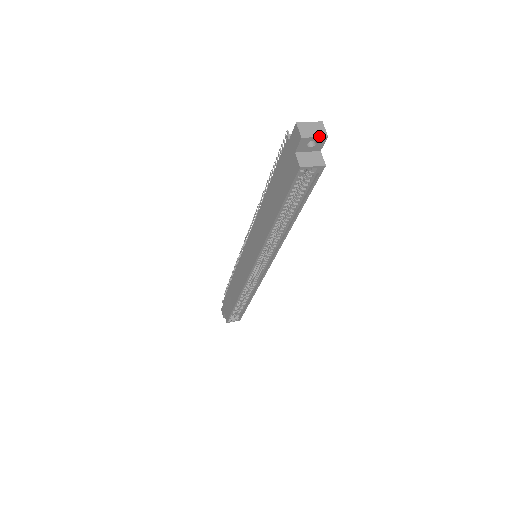
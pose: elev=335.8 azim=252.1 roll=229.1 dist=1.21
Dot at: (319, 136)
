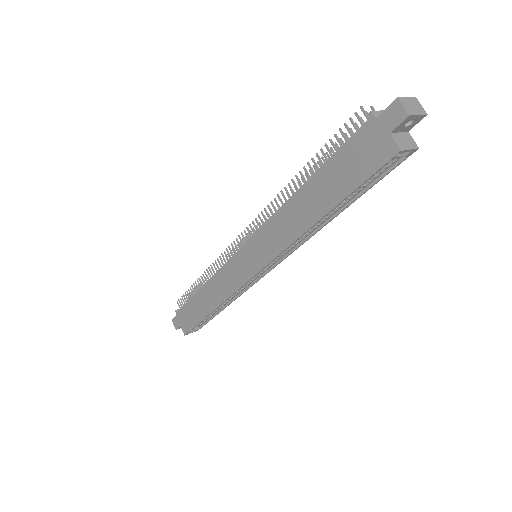
Dot at: (421, 114)
